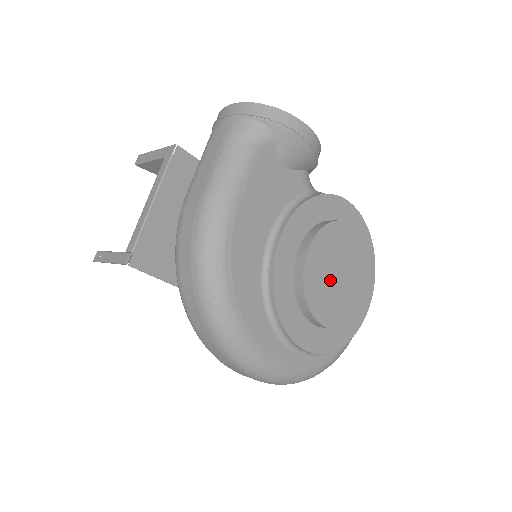
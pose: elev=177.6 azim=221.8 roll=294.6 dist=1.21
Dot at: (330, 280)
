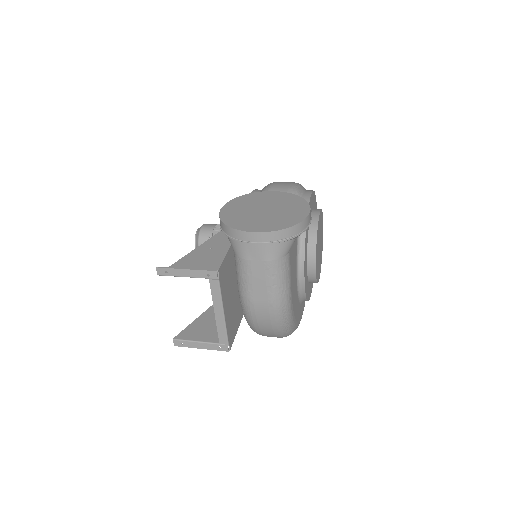
Dot at: occluded
